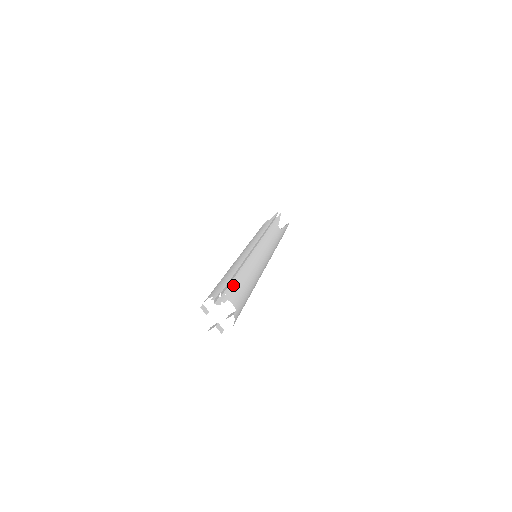
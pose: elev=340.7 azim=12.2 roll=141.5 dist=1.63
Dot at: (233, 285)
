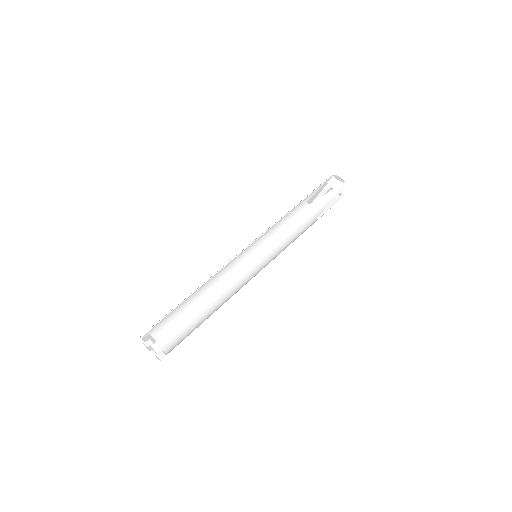
Dot at: (169, 314)
